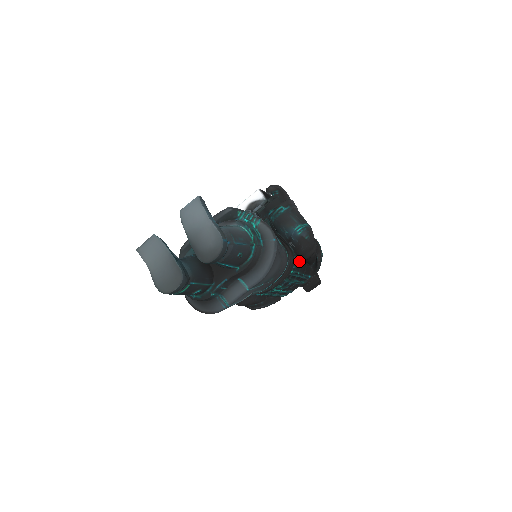
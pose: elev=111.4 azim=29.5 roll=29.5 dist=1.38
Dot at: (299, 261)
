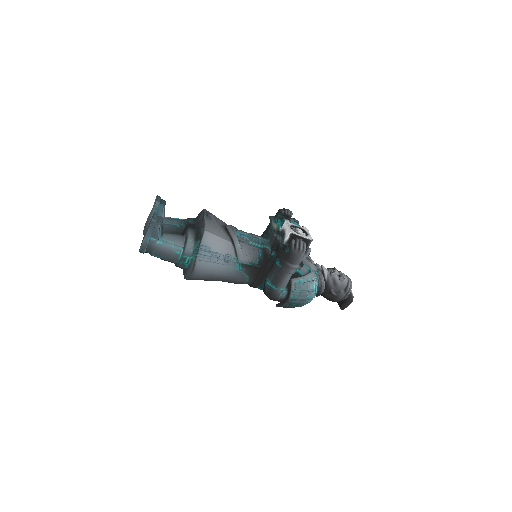
Dot at: occluded
